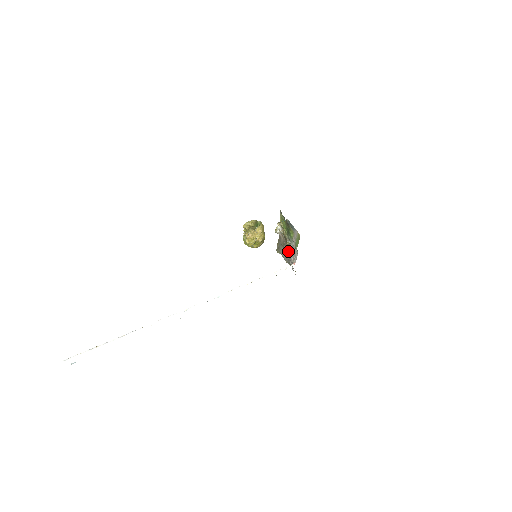
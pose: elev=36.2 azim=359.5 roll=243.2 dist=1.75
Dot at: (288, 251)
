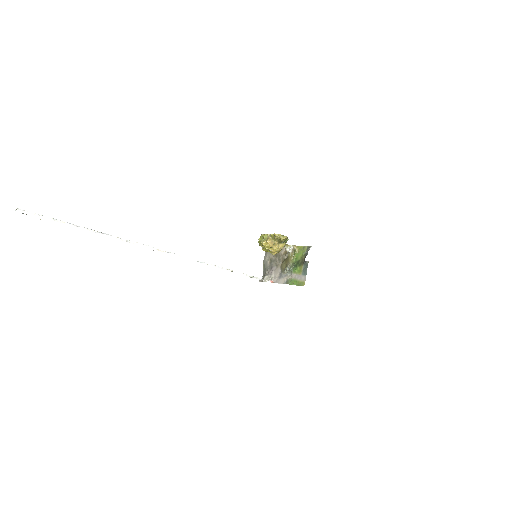
Dot at: (276, 265)
